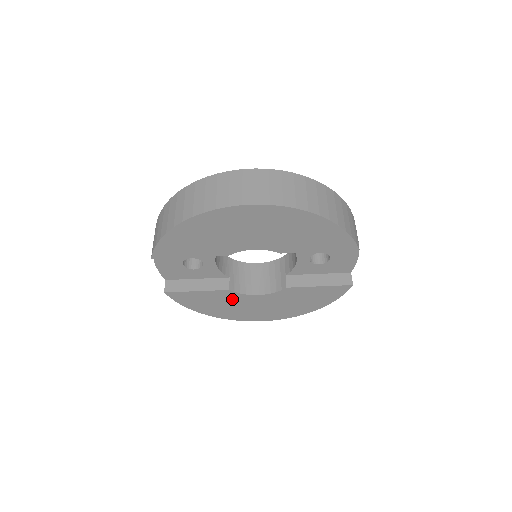
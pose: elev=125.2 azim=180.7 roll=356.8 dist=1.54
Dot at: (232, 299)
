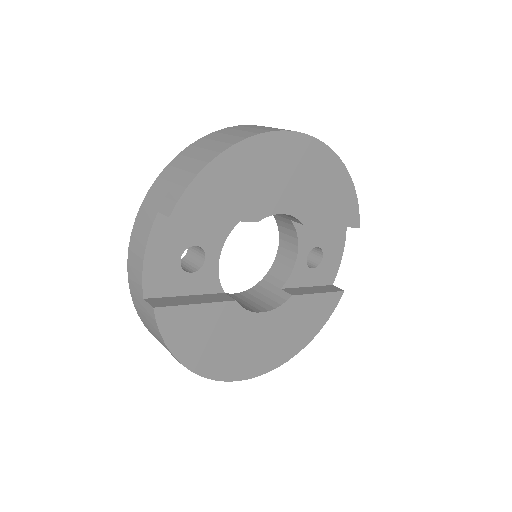
Dot at: (232, 324)
